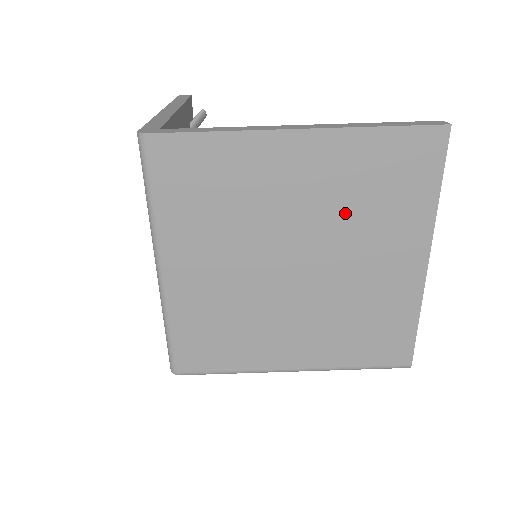
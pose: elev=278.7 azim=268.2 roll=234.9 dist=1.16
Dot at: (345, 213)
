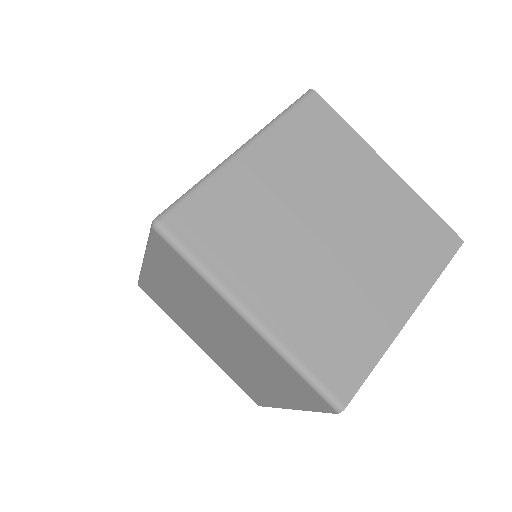
Dot at: (382, 232)
